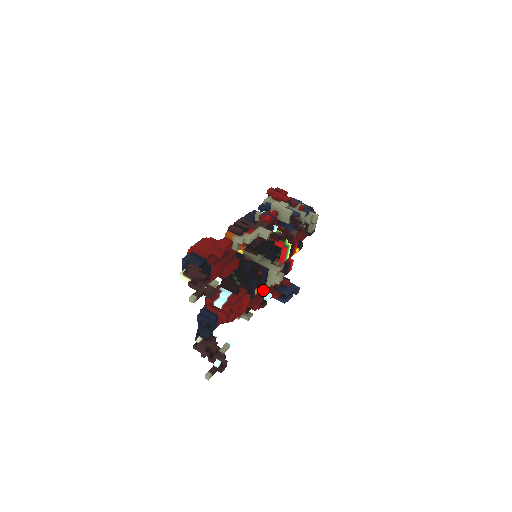
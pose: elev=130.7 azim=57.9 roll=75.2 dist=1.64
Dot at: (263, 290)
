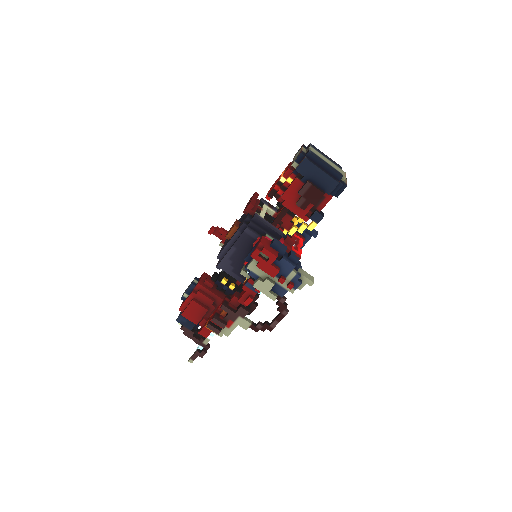
Dot at: occluded
